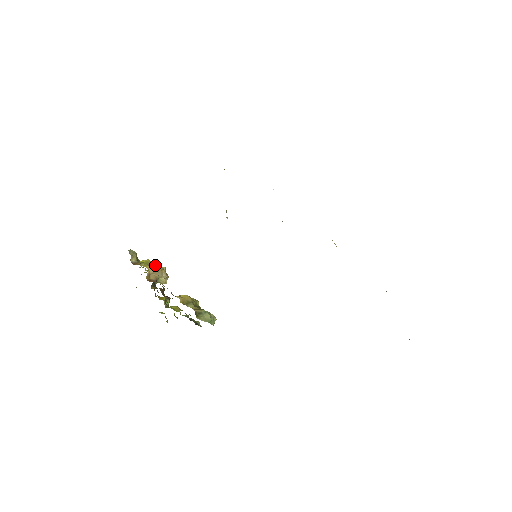
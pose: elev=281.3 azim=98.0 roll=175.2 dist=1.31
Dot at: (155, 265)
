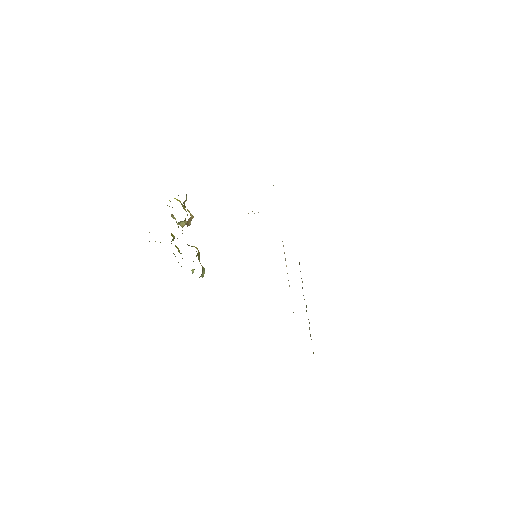
Dot at: occluded
